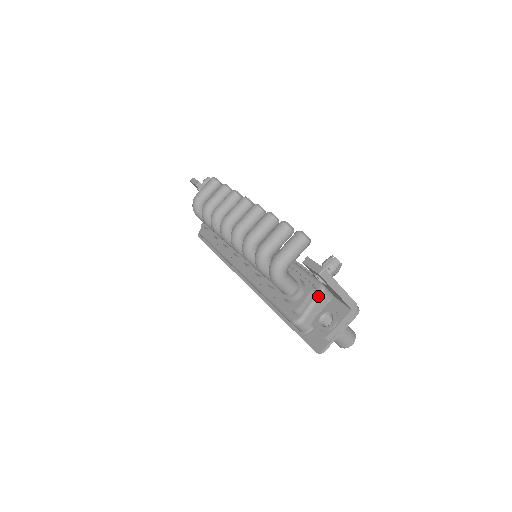
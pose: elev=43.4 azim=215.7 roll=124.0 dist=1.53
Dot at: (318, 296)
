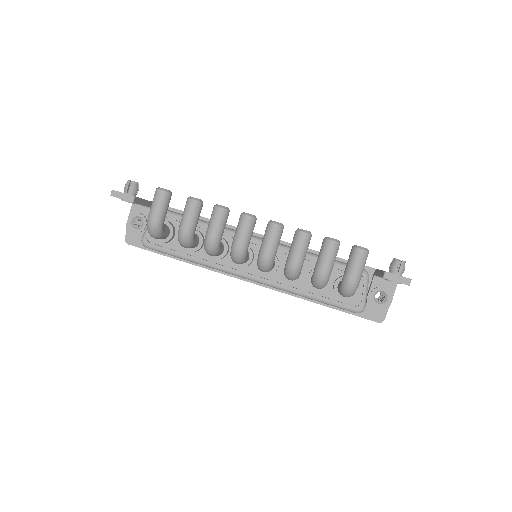
Dot at: occluded
